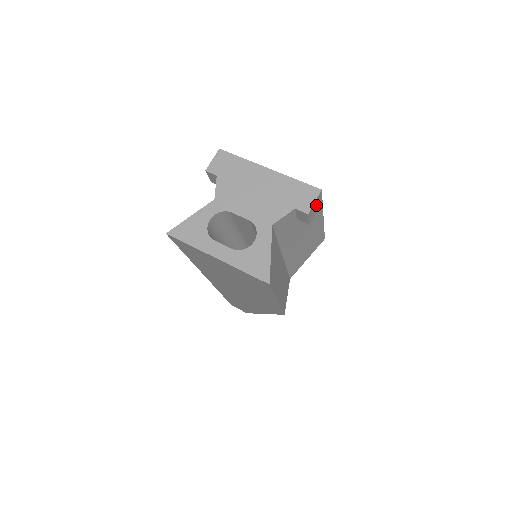
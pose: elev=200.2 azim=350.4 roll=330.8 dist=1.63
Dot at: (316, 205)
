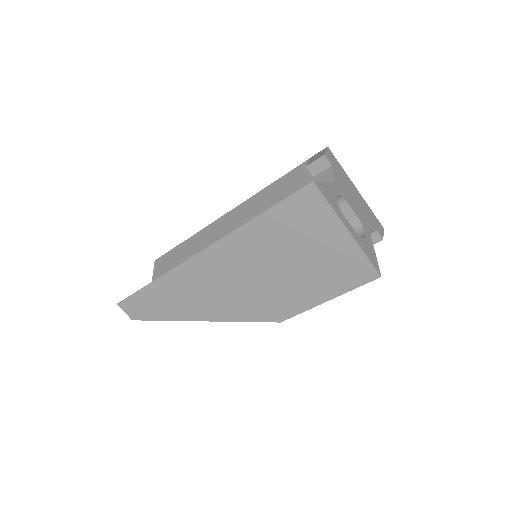
Dot at: occluded
